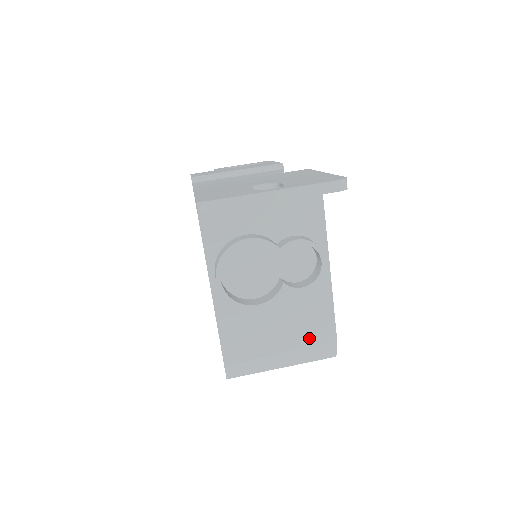
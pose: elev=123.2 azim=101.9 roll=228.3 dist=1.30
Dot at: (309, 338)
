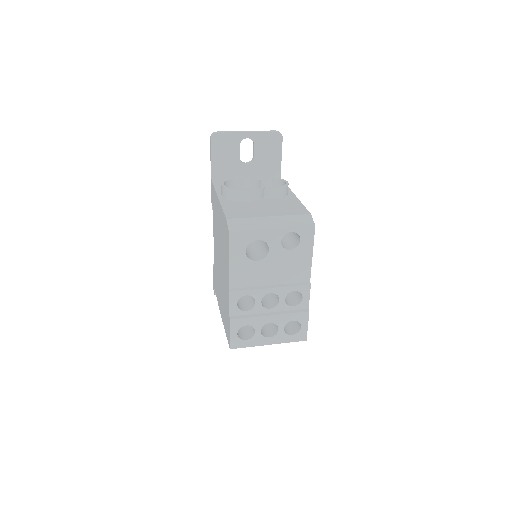
Dot at: (289, 212)
